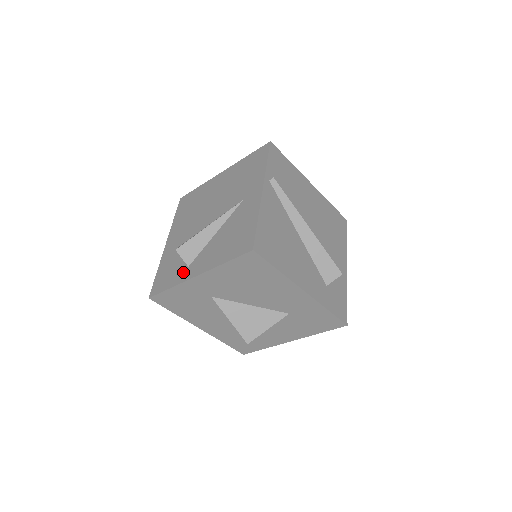
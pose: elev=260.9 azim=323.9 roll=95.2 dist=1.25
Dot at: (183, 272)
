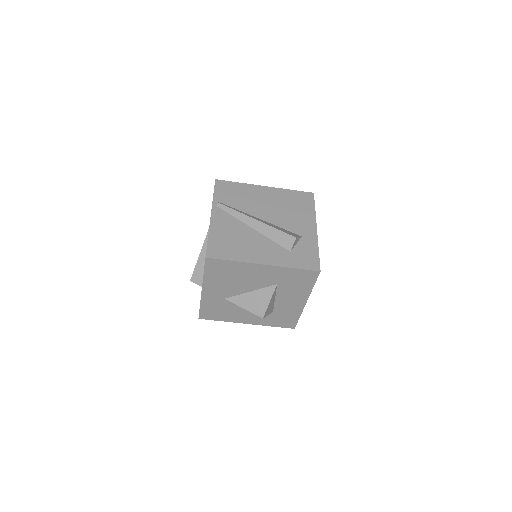
Dot at: occluded
